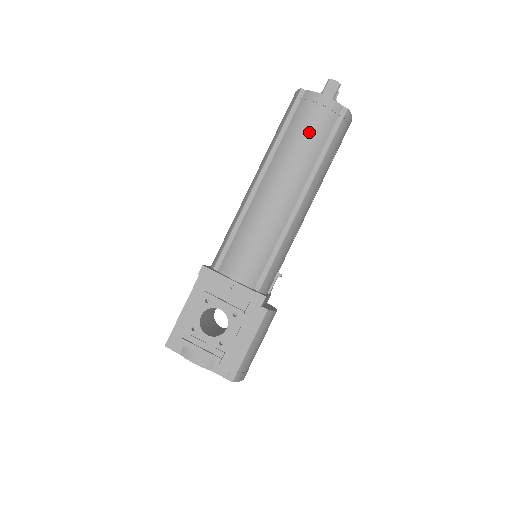
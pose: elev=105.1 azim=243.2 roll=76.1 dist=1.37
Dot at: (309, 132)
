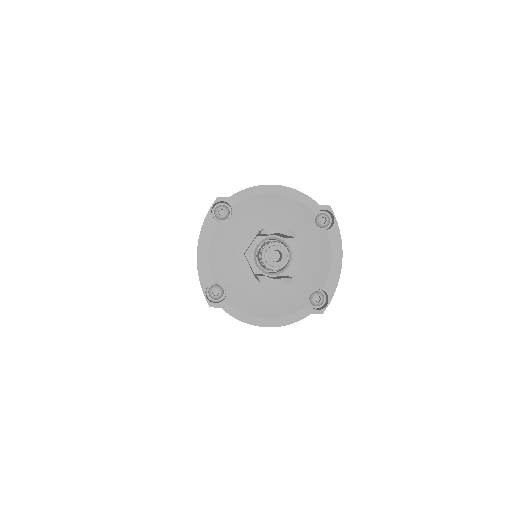
Dot at: occluded
